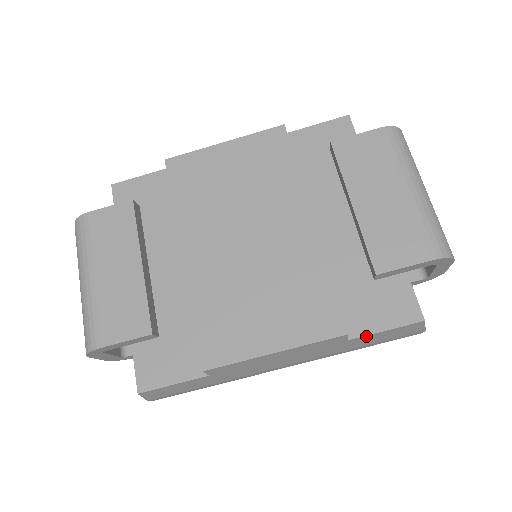
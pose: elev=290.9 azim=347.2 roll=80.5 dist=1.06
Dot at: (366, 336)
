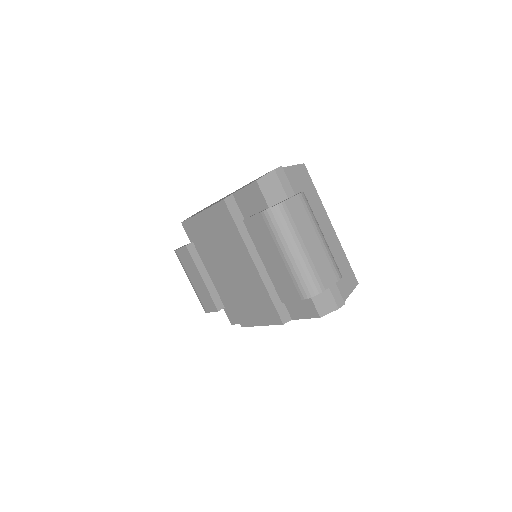
Dot at: occluded
